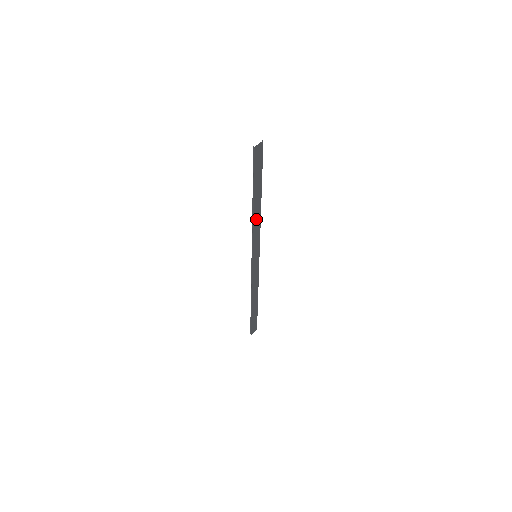
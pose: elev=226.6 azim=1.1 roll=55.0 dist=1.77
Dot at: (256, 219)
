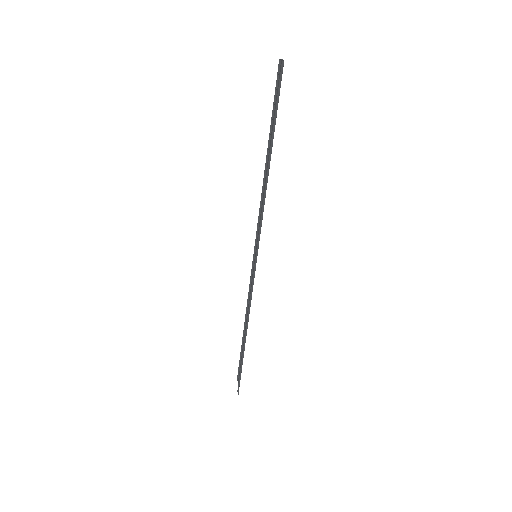
Dot at: occluded
